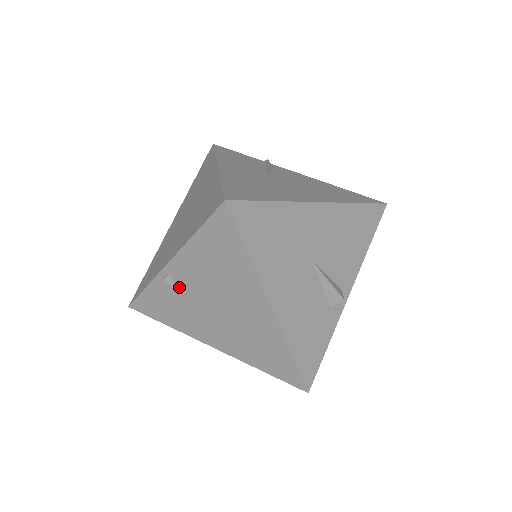
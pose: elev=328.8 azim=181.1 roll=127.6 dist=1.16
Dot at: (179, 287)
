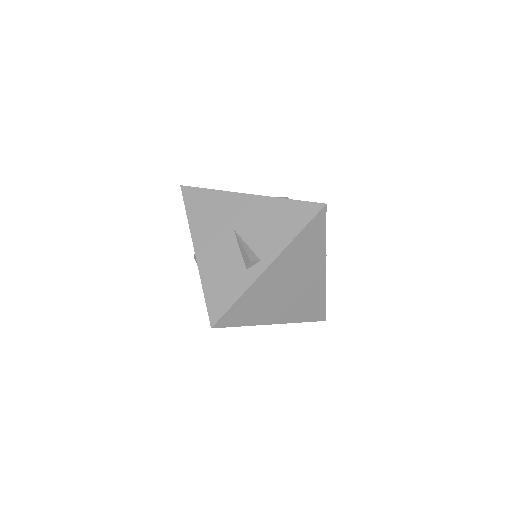
Dot at: occluded
